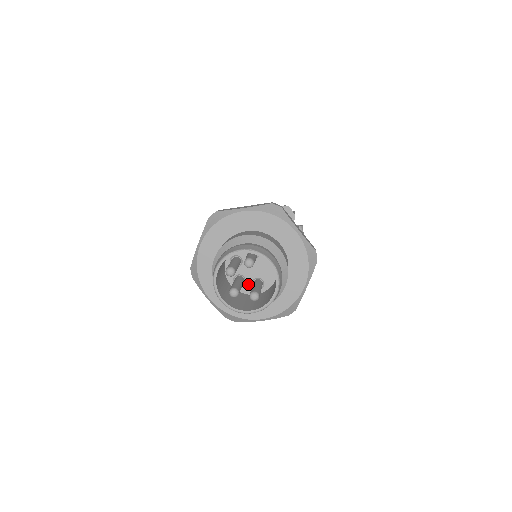
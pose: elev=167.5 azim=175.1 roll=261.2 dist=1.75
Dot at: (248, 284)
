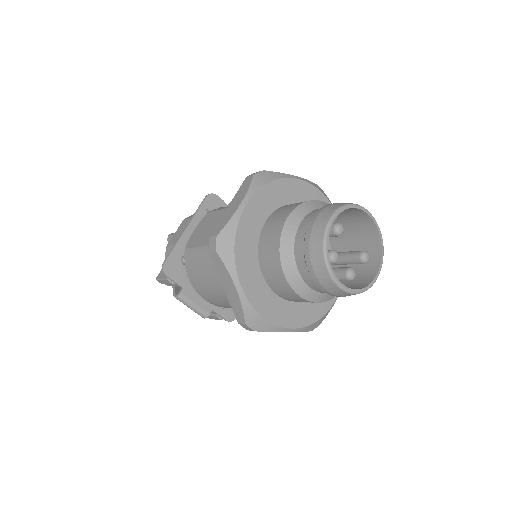
Dot at: occluded
